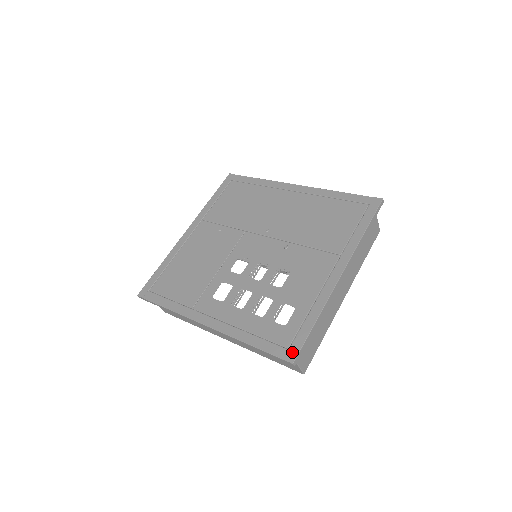
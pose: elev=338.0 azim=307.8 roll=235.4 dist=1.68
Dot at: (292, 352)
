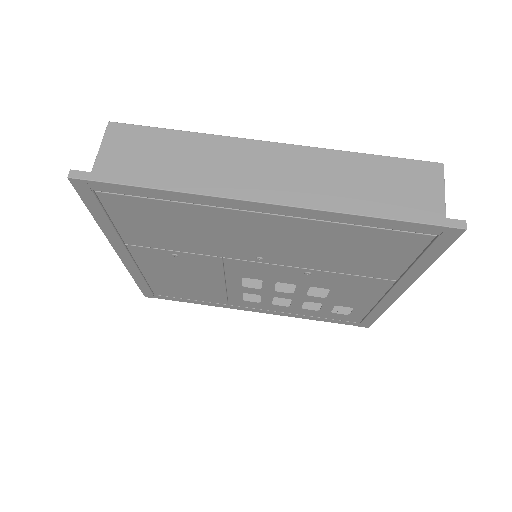
Dot at: (365, 325)
